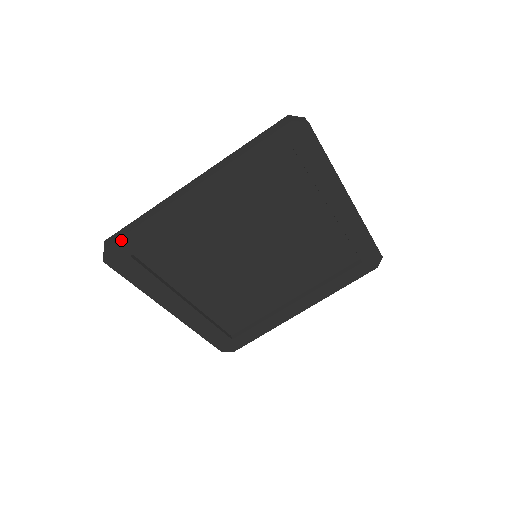
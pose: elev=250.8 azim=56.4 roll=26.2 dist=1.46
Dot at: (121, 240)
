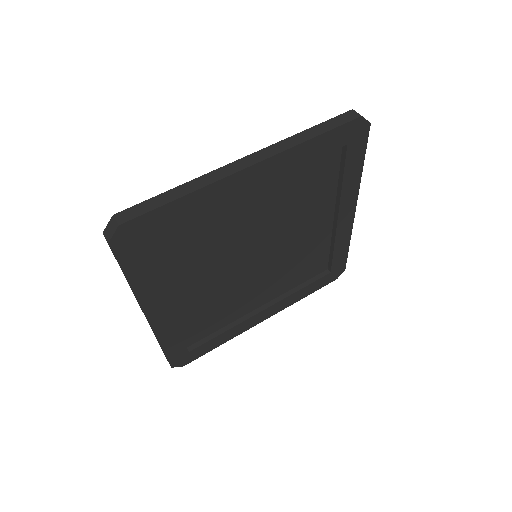
Dot at: (170, 359)
